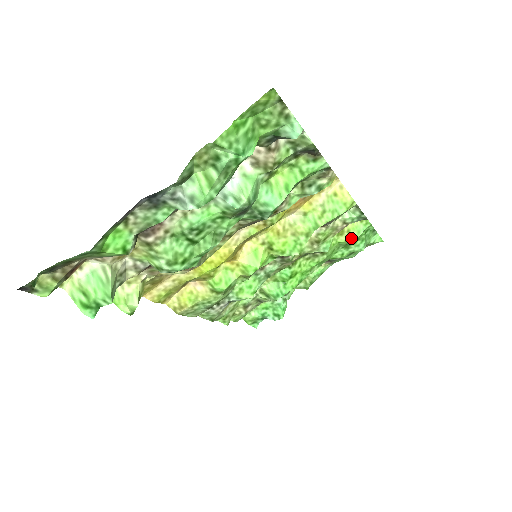
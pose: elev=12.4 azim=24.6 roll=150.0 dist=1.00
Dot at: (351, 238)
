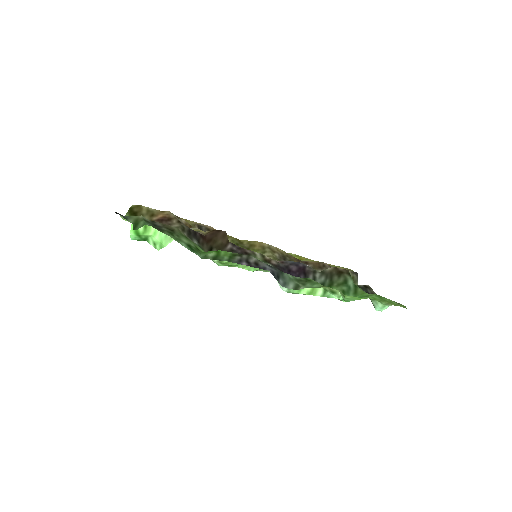
Dot at: occluded
